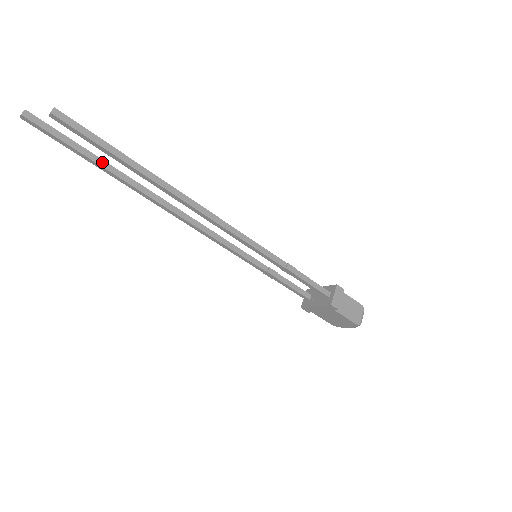
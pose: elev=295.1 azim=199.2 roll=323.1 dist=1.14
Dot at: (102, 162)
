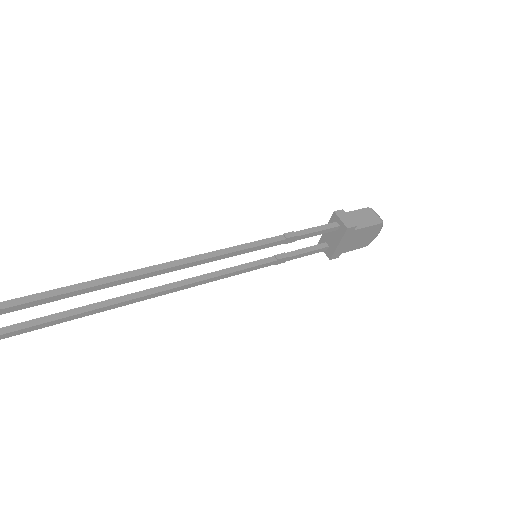
Dot at: (66, 313)
